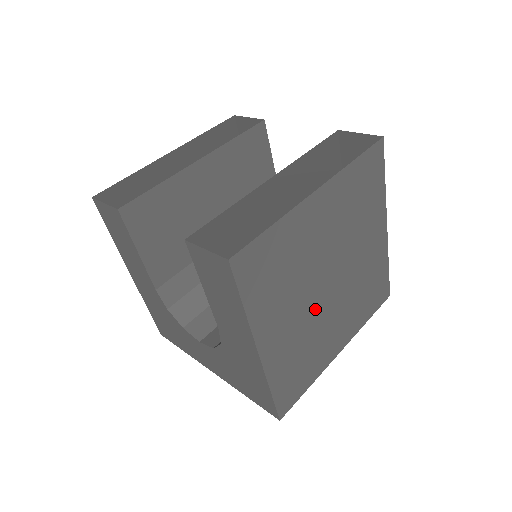
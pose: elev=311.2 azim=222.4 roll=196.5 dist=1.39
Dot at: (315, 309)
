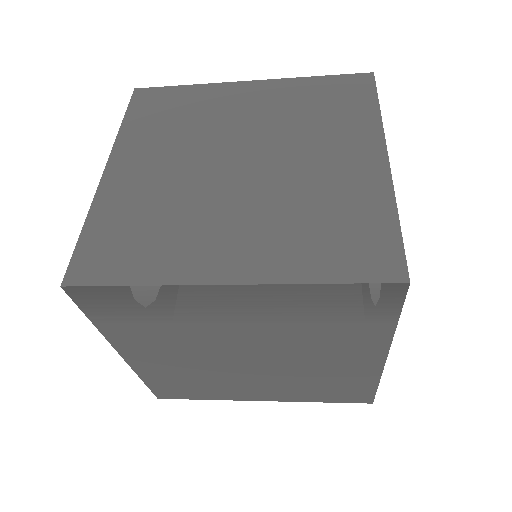
Dot at: (202, 178)
